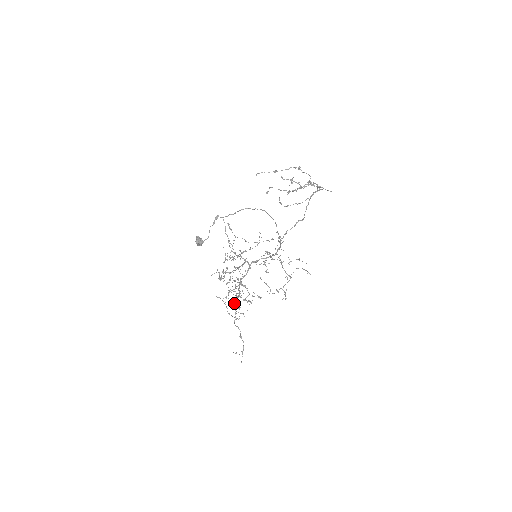
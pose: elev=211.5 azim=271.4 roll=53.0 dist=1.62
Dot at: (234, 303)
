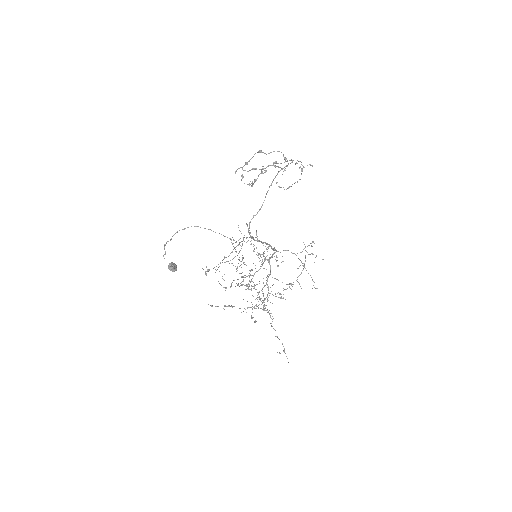
Dot at: (258, 305)
